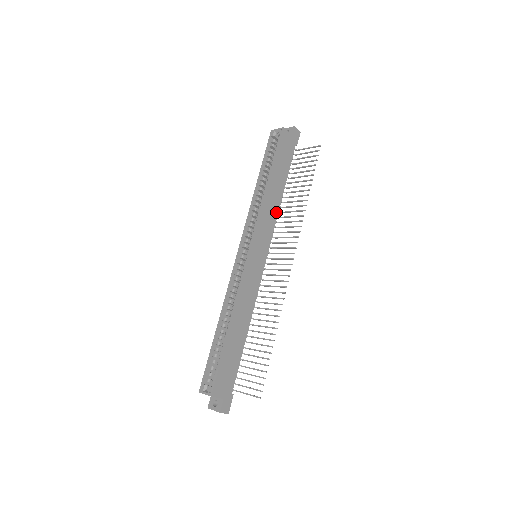
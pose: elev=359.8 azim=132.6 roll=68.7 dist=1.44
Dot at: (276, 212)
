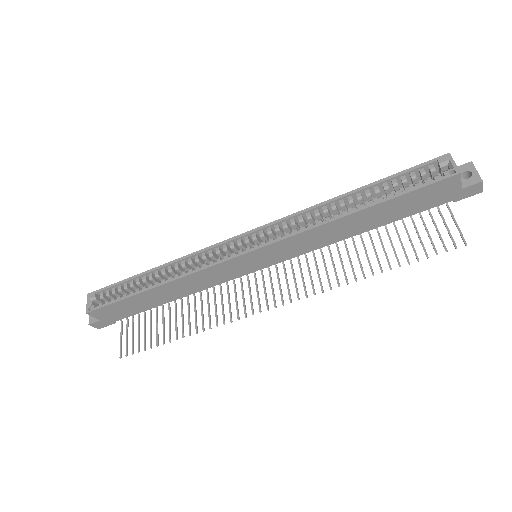
Dot at: (329, 242)
